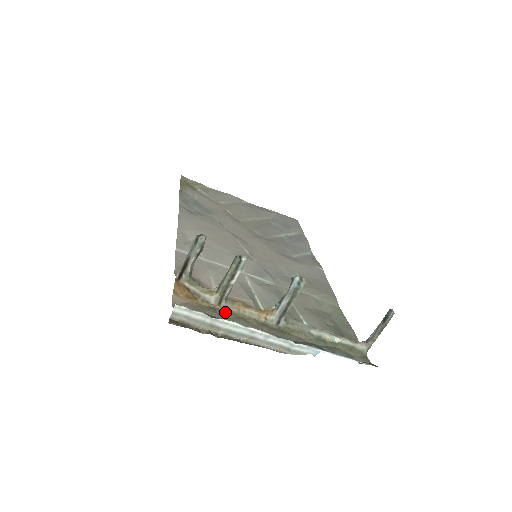
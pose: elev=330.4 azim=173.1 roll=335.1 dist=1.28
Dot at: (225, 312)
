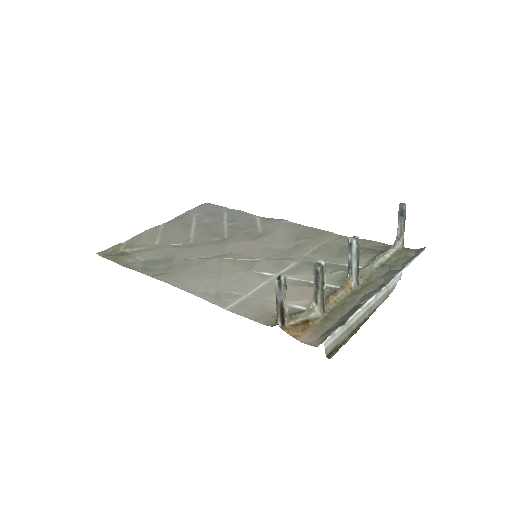
Dot at: (333, 312)
